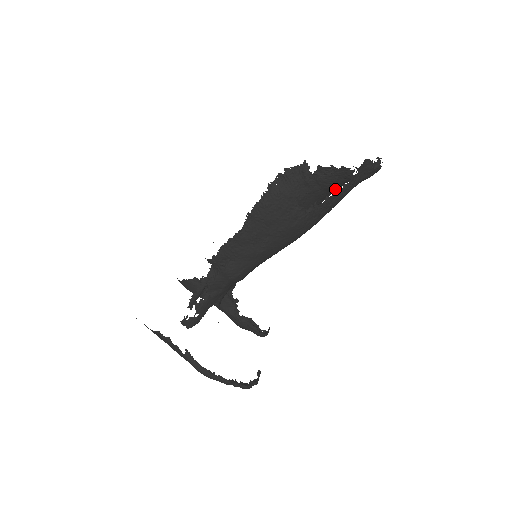
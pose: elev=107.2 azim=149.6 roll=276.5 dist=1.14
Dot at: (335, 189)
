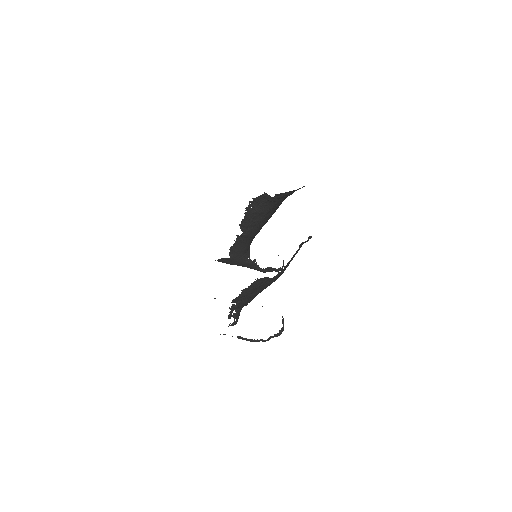
Dot at: occluded
